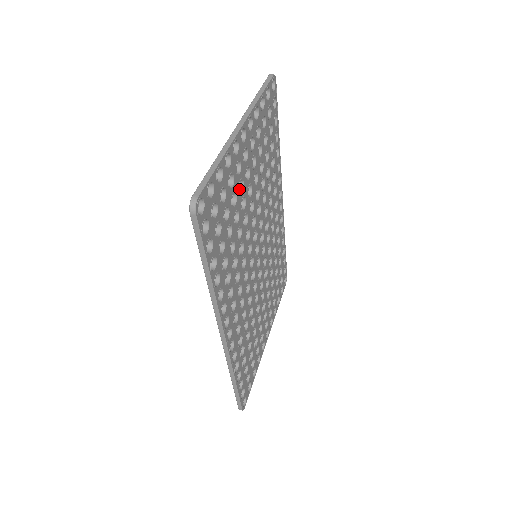
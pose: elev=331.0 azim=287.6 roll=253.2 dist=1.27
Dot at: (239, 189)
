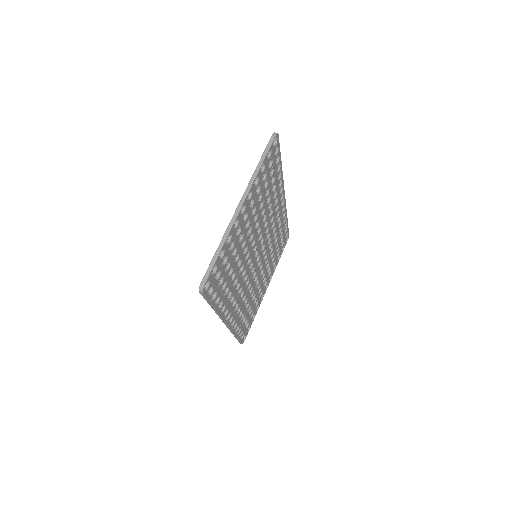
Dot at: (240, 237)
